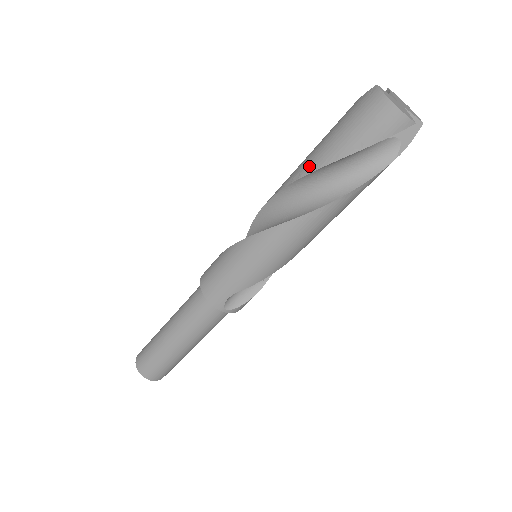
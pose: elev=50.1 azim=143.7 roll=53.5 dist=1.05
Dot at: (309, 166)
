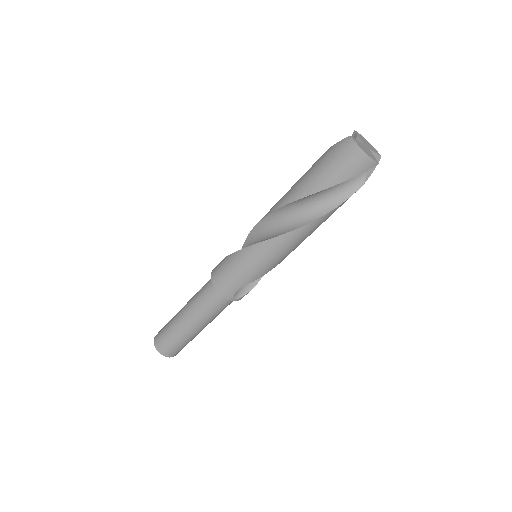
Dot at: (301, 193)
